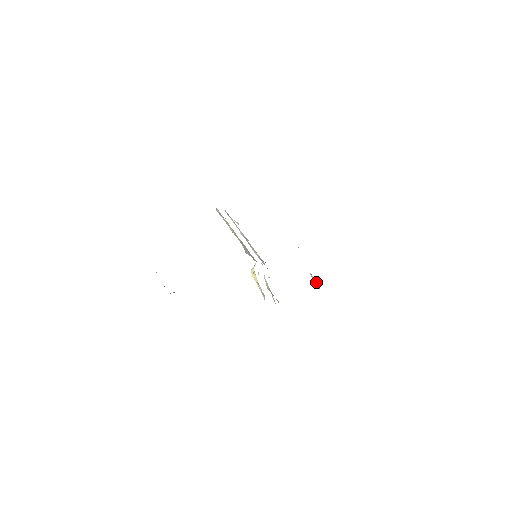
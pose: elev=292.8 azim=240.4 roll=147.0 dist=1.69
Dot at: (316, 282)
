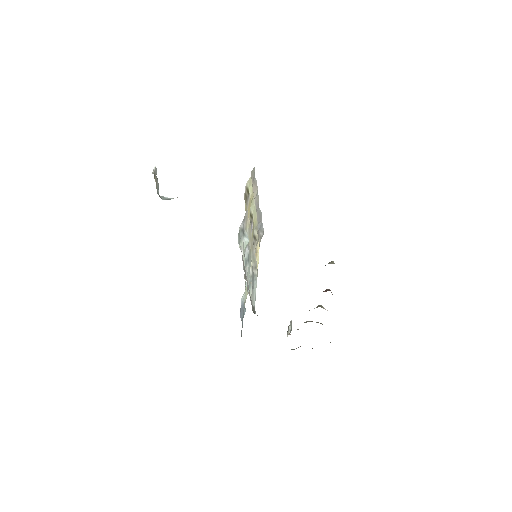
Dot at: (289, 332)
